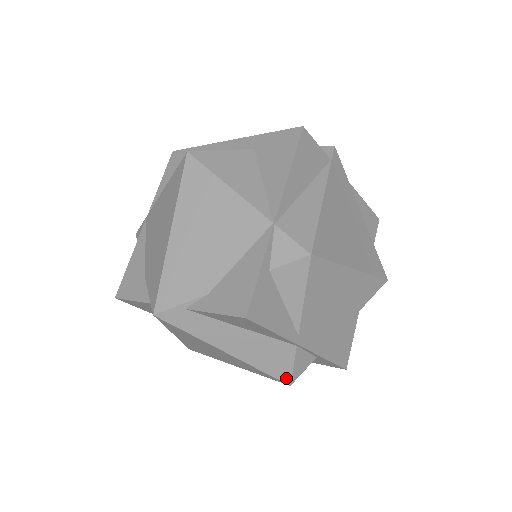
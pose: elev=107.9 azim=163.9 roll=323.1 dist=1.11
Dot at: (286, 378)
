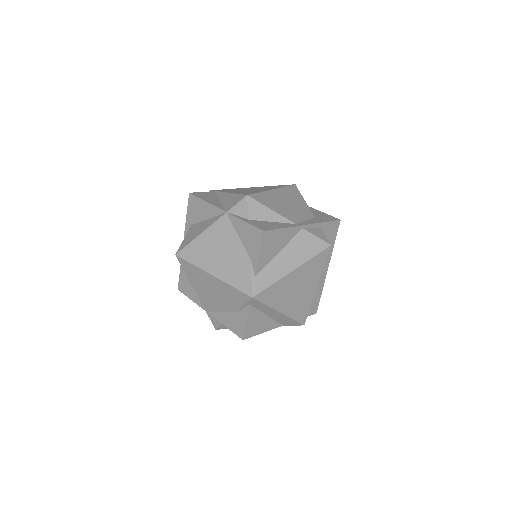
Dot at: (324, 245)
